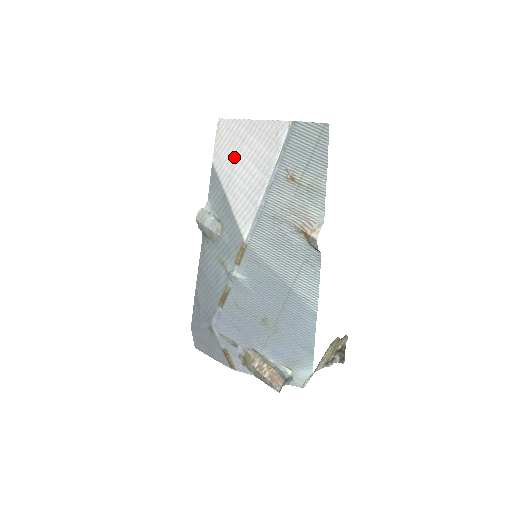
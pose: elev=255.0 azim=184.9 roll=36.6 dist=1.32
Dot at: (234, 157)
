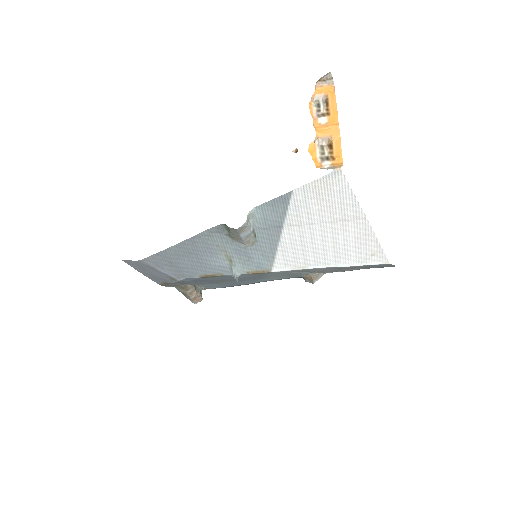
Dot at: (322, 219)
